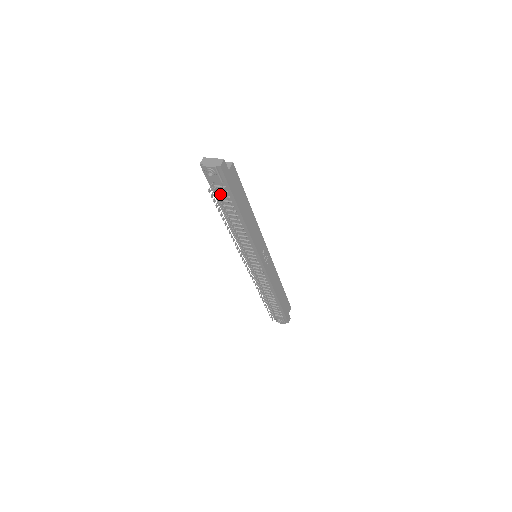
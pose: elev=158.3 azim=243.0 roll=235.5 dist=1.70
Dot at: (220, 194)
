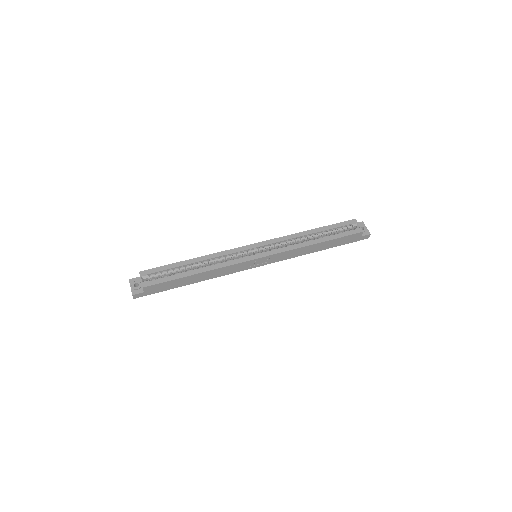
Dot at: occluded
